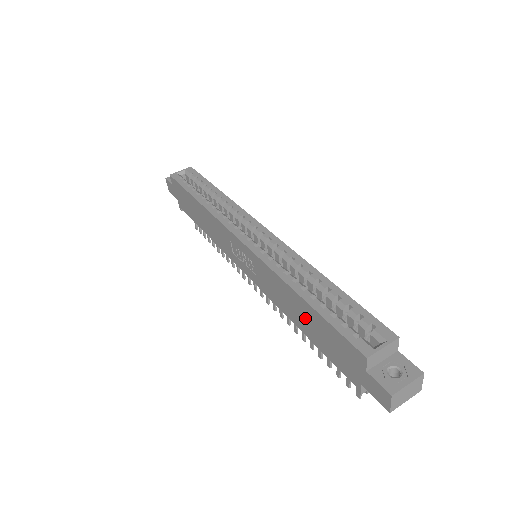
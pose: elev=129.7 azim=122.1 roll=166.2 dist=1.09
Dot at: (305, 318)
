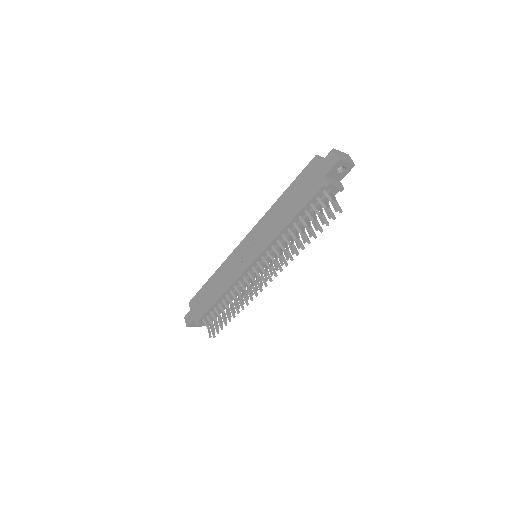
Dot at: (288, 204)
